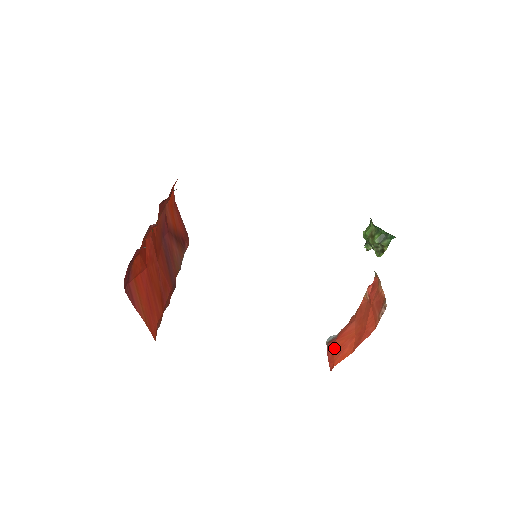
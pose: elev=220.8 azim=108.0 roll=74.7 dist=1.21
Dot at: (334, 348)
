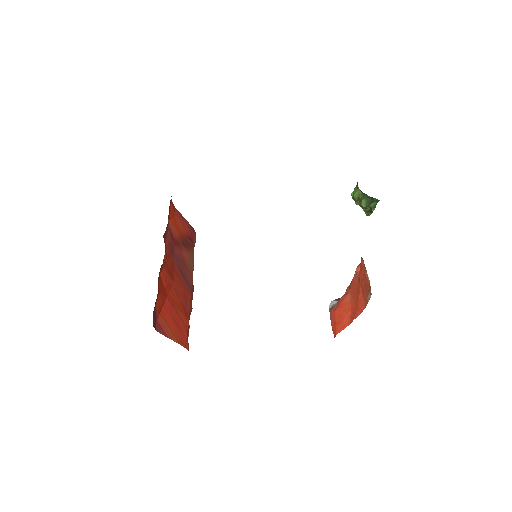
Dot at: (335, 317)
